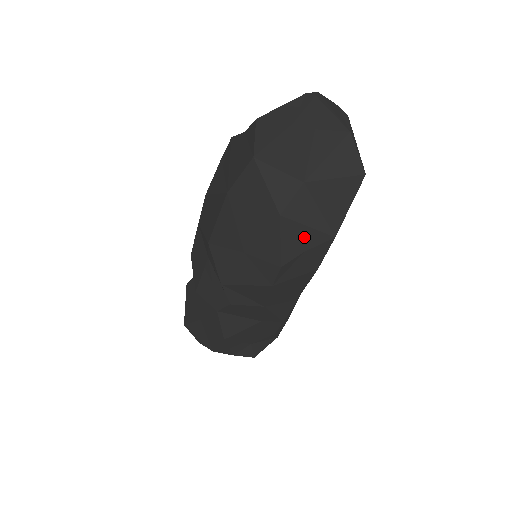
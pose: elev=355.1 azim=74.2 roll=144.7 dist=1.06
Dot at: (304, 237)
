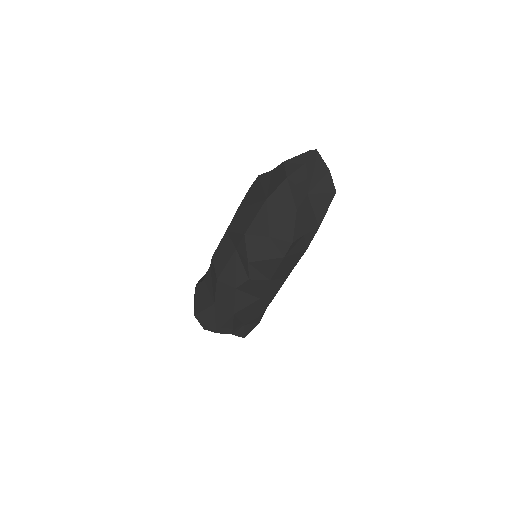
Dot at: (305, 225)
